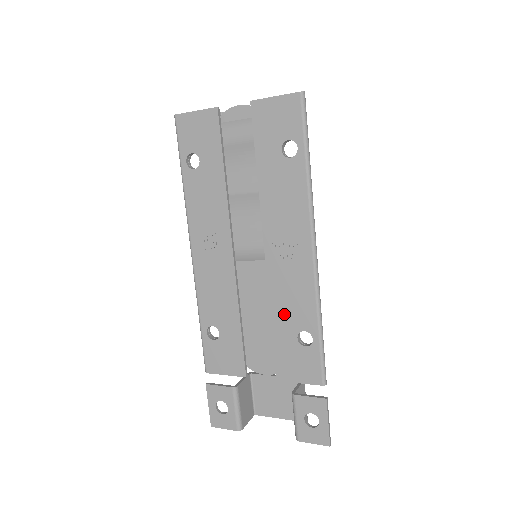
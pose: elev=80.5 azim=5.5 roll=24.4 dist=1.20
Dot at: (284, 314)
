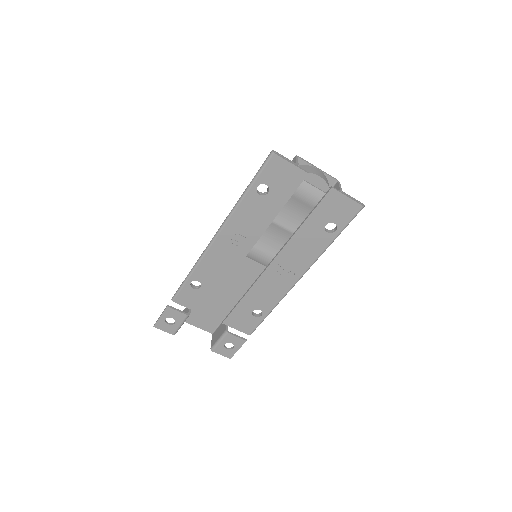
Dot at: (255, 298)
